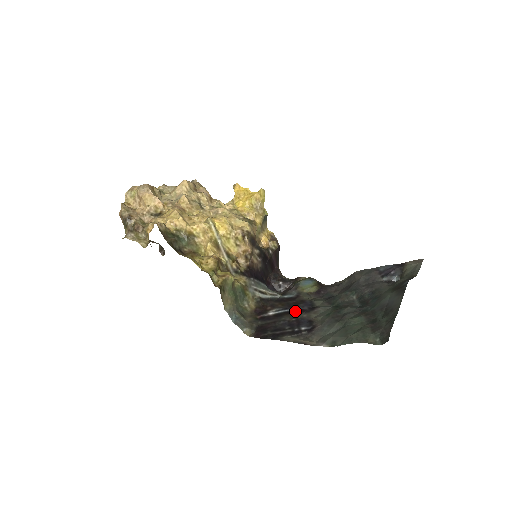
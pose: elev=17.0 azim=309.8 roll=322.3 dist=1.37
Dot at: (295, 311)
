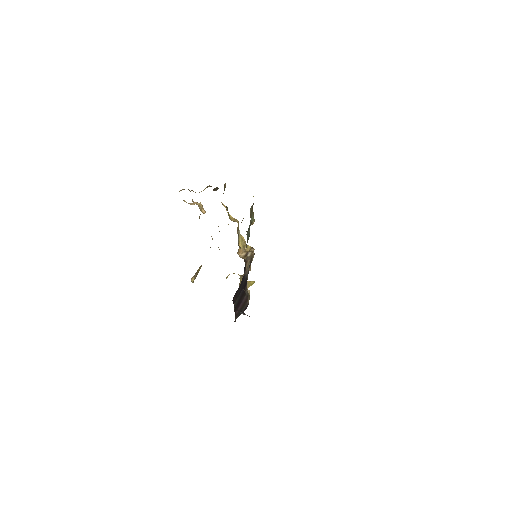
Dot at: occluded
